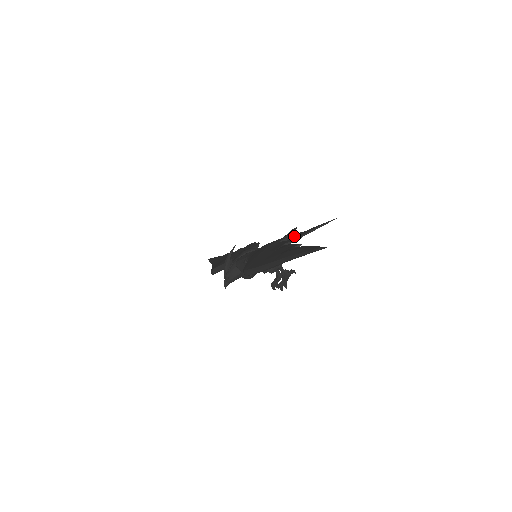
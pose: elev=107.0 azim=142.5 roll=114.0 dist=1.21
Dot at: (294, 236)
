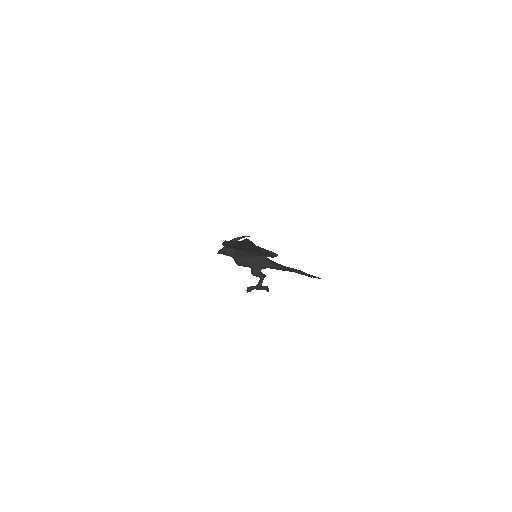
Dot at: occluded
